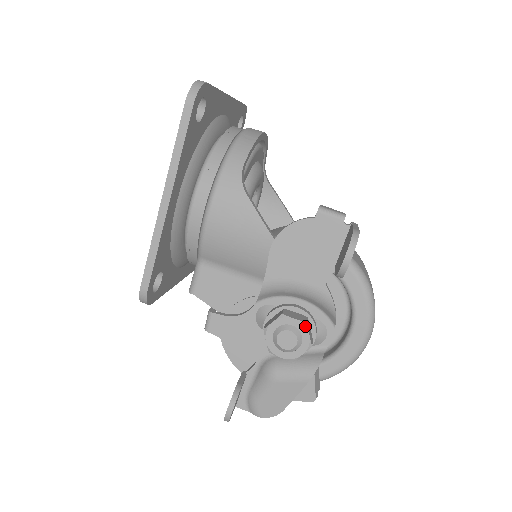
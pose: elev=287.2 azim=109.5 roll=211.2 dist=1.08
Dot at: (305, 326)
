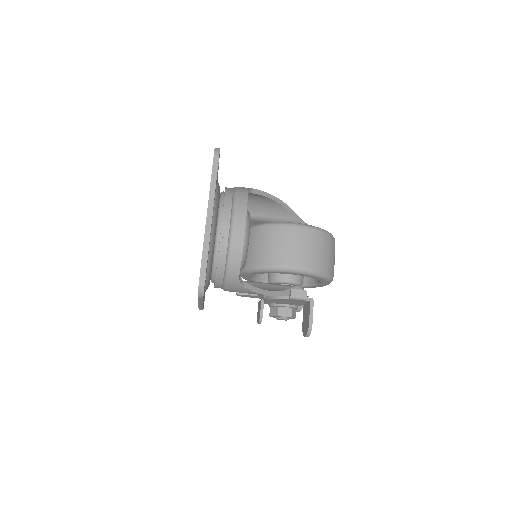
Dot at: occluded
